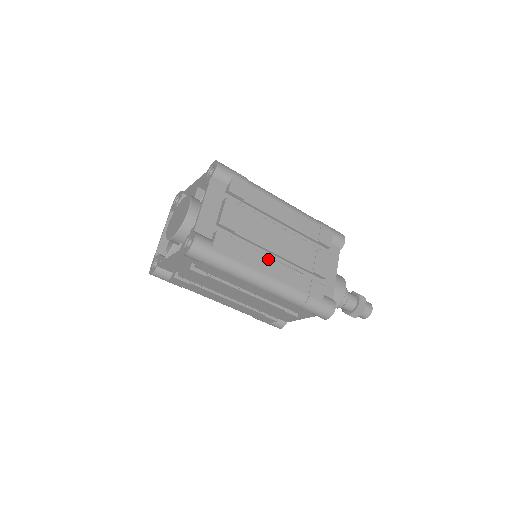
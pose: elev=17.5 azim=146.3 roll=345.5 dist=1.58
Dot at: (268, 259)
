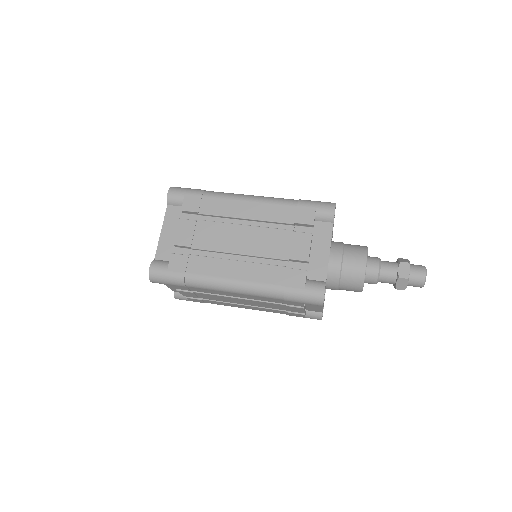
Dot at: (230, 262)
